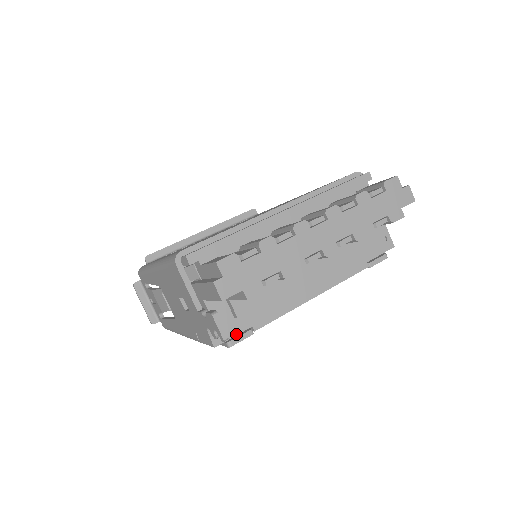
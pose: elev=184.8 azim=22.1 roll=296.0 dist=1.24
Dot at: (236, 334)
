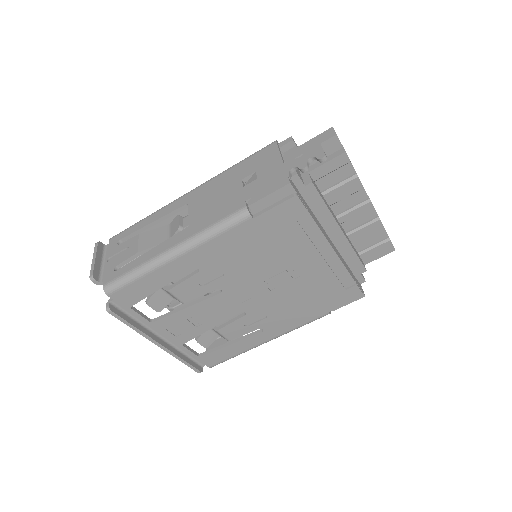
Dot at: (300, 197)
